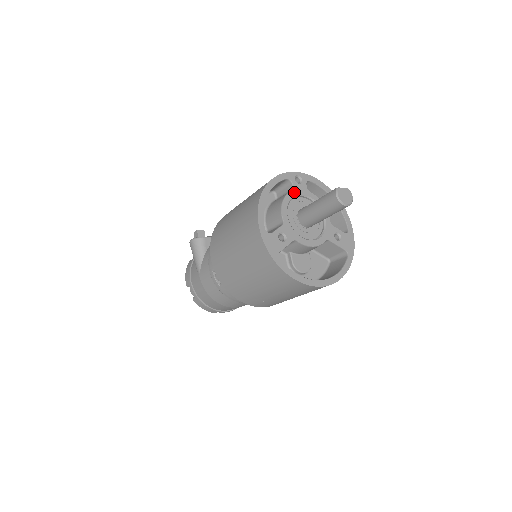
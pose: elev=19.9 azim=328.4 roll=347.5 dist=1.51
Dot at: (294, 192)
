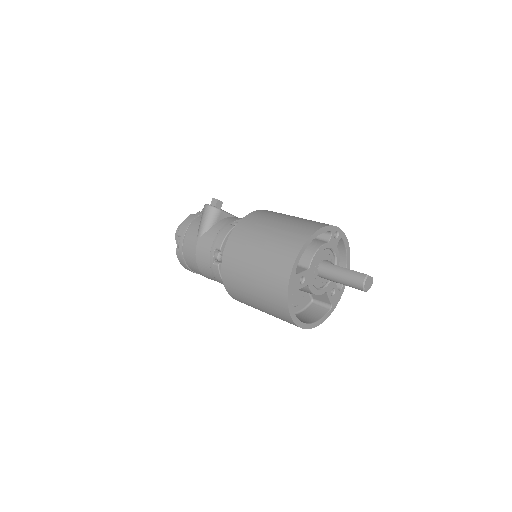
Dot at: (328, 244)
